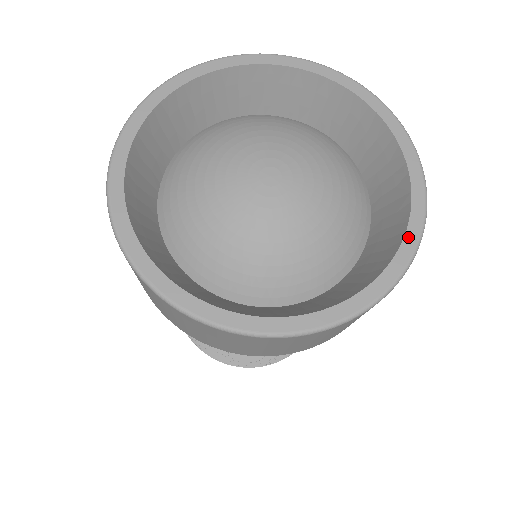
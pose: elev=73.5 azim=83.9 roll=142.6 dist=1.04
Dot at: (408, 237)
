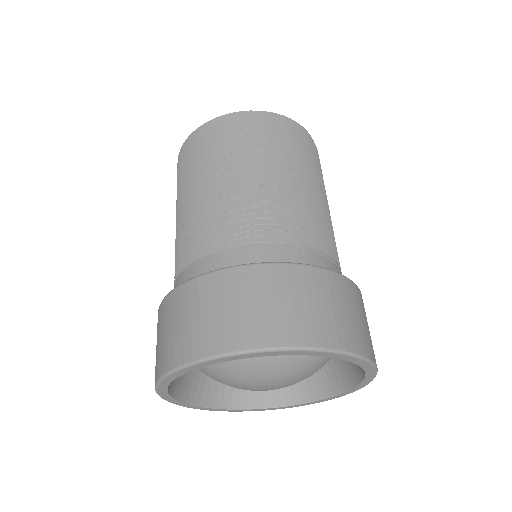
Dot at: (367, 371)
